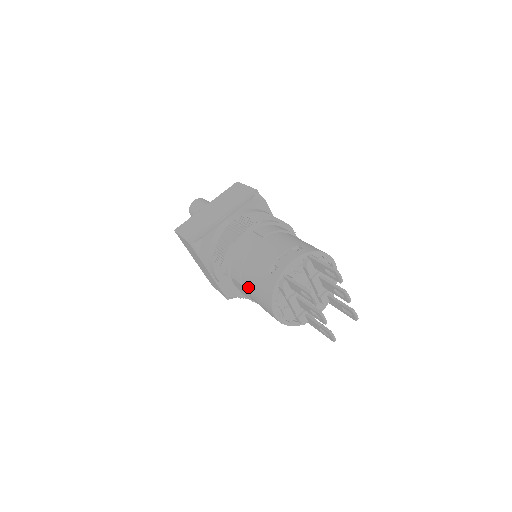
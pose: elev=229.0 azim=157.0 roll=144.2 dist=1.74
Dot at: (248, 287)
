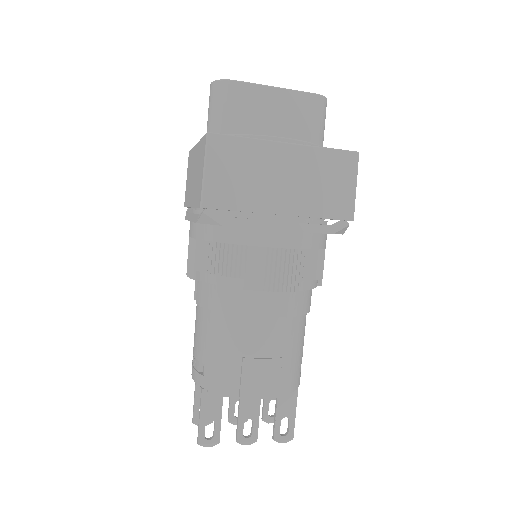
Dot at: occluded
